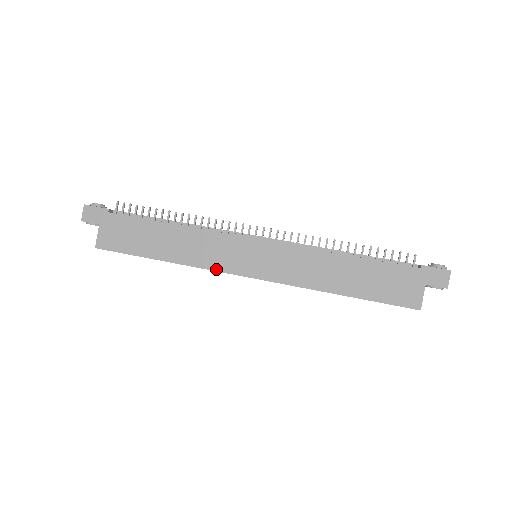
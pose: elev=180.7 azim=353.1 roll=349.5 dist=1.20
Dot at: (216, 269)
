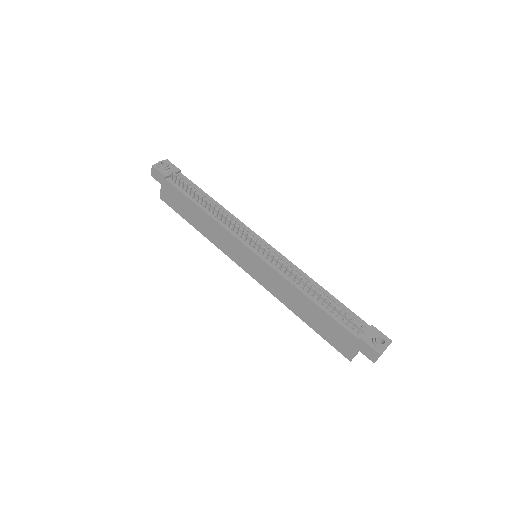
Dot at: (226, 254)
